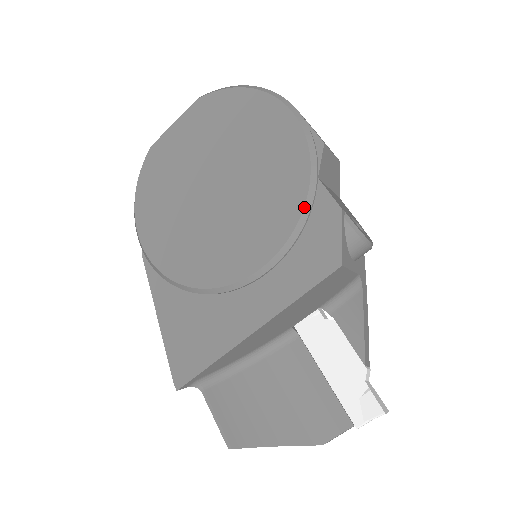
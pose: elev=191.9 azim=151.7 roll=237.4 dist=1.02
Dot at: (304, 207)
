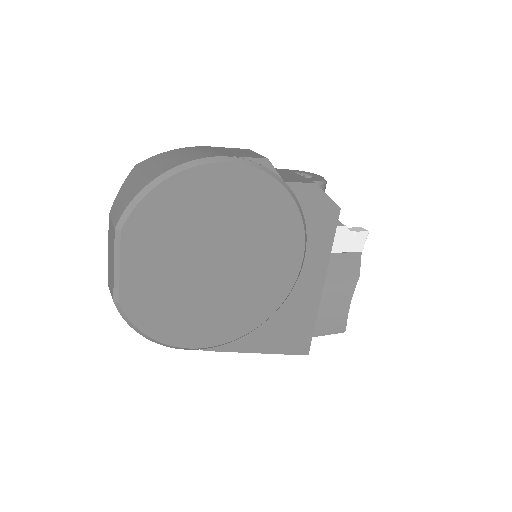
Dot at: (298, 207)
